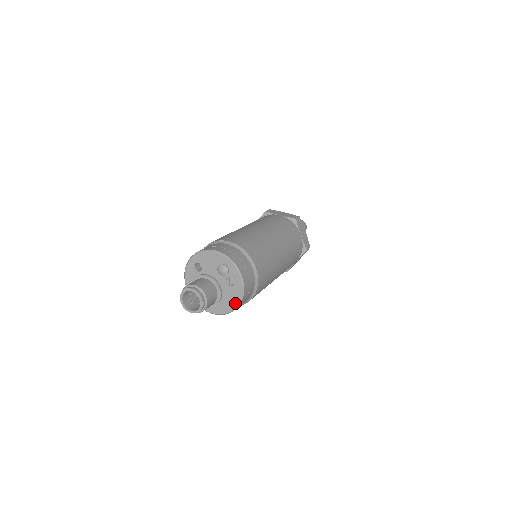
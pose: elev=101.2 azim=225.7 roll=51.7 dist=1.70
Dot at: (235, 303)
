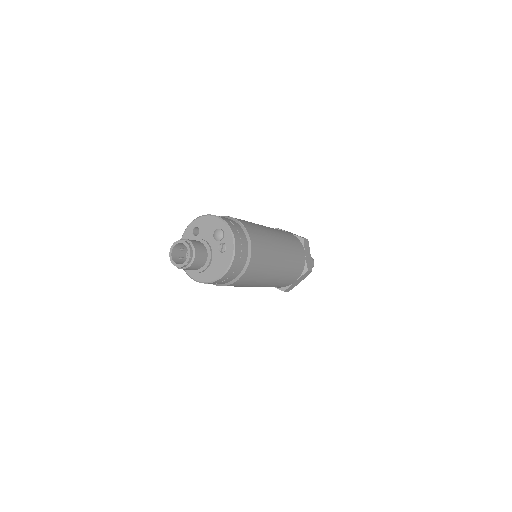
Dot at: (222, 271)
